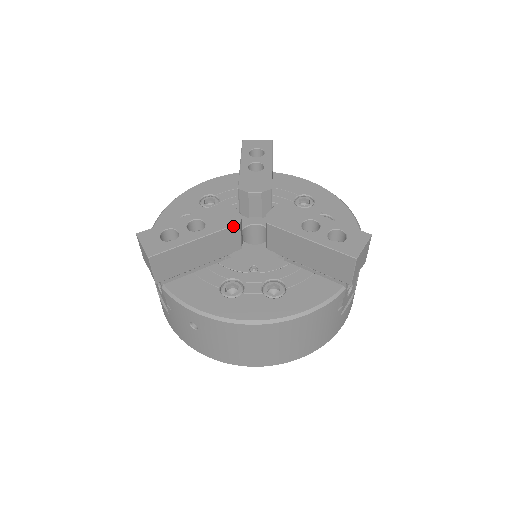
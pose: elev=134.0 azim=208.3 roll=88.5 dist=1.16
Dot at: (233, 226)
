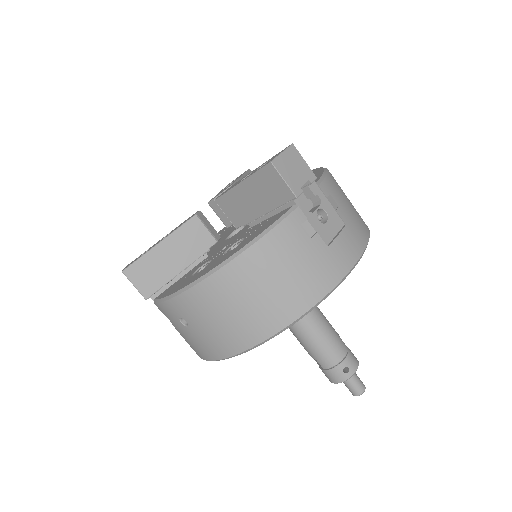
Dot at: (190, 219)
